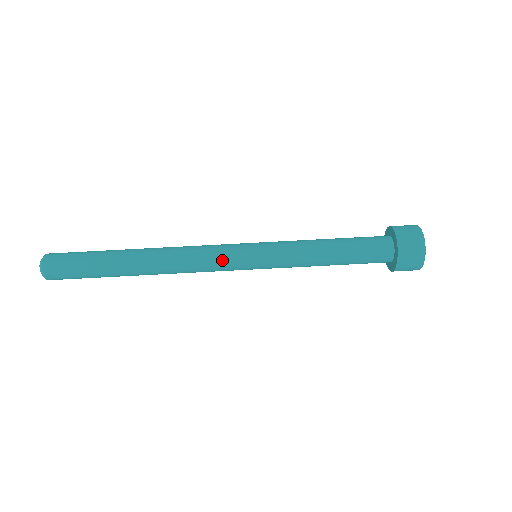
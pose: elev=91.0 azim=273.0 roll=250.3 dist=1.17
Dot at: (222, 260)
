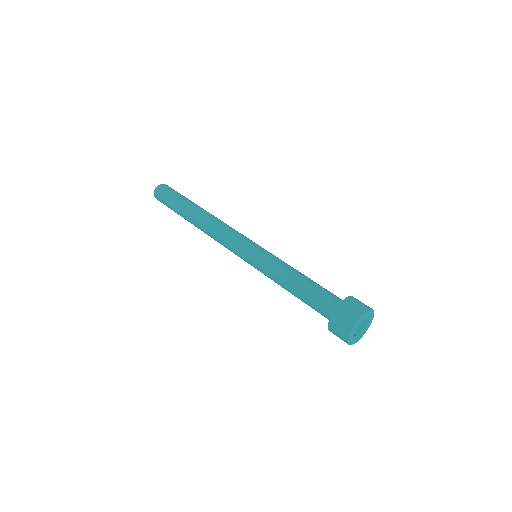
Dot at: (234, 240)
